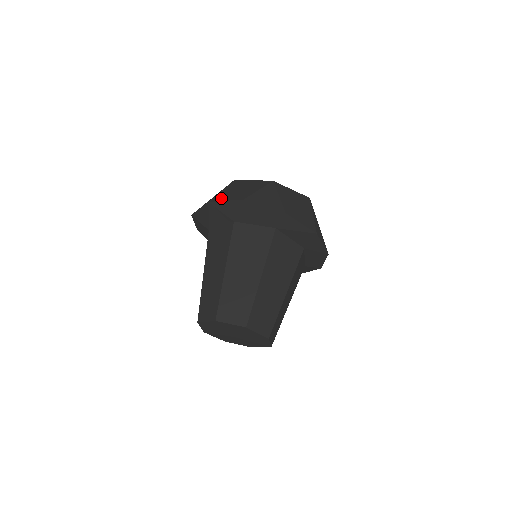
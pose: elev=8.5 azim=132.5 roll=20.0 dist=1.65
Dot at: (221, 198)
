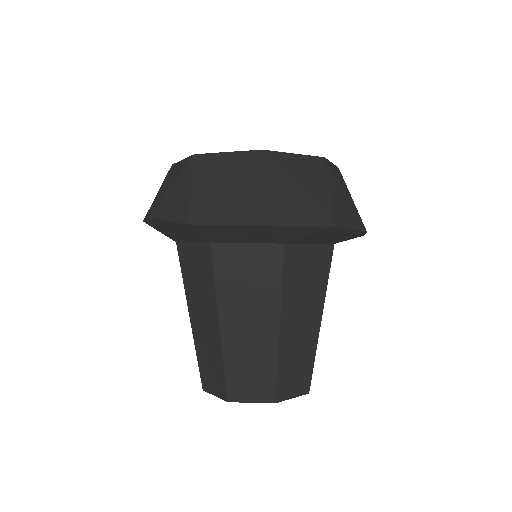
Dot at: (284, 216)
